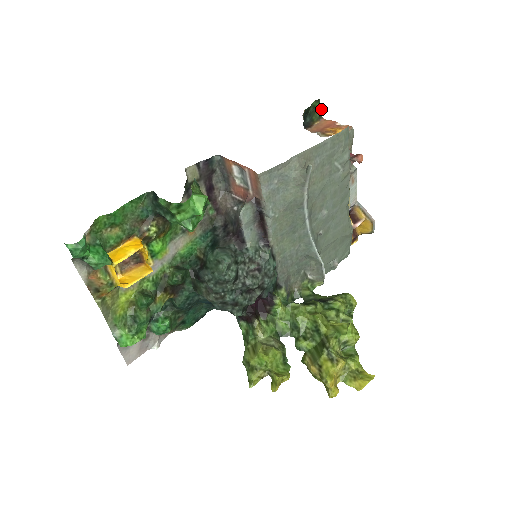
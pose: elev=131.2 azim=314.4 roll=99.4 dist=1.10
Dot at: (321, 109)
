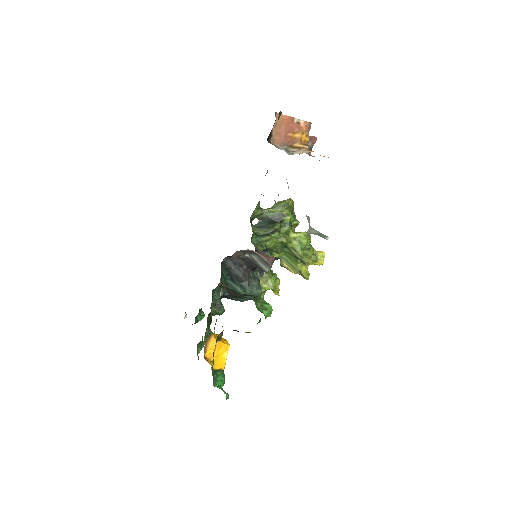
Dot at: occluded
